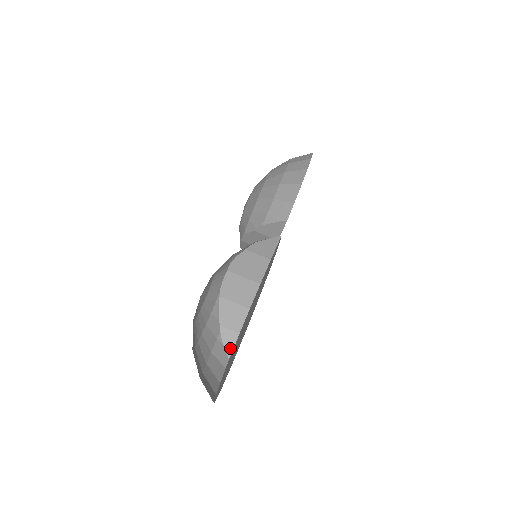
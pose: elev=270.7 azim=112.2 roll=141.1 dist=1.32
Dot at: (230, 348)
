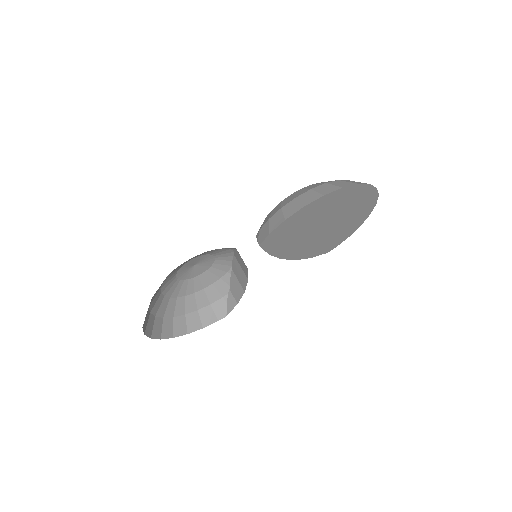
Dot at: (229, 309)
